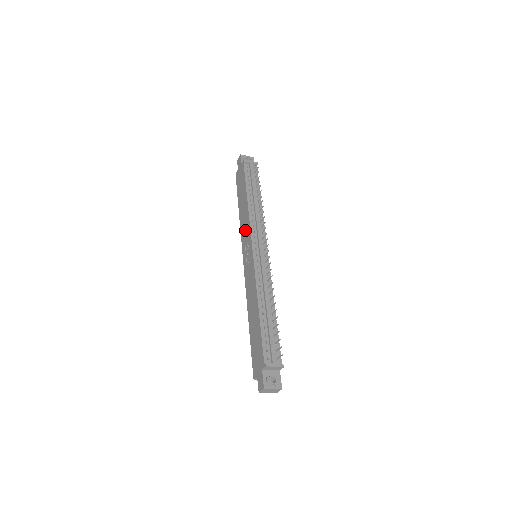
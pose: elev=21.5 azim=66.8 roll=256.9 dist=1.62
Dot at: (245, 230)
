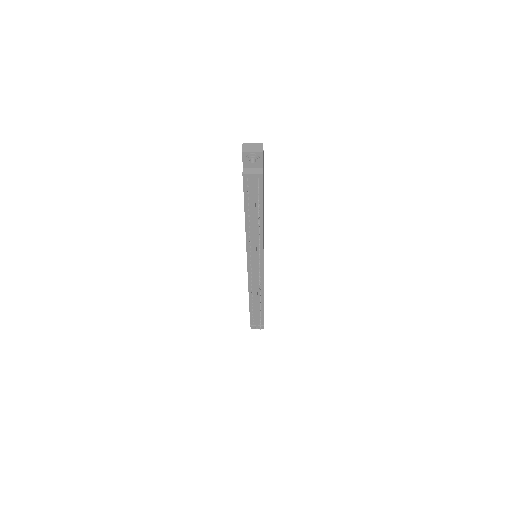
Dot at: occluded
